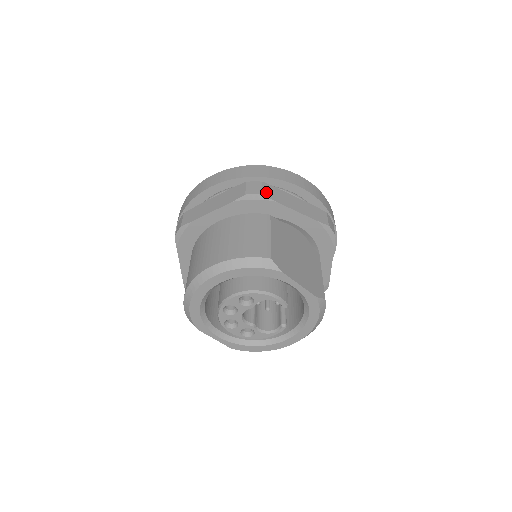
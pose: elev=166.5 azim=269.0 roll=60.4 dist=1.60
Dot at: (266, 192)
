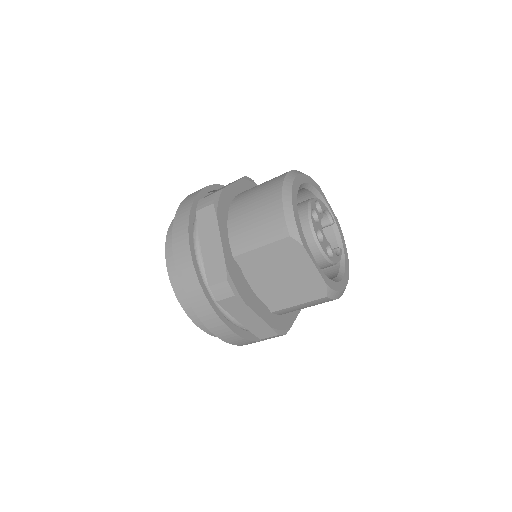
Dot at: occluded
